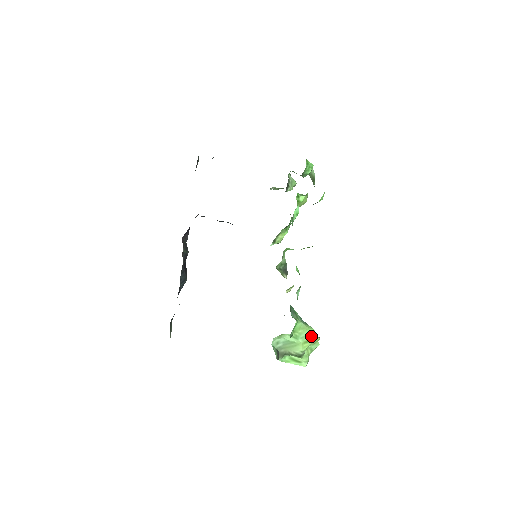
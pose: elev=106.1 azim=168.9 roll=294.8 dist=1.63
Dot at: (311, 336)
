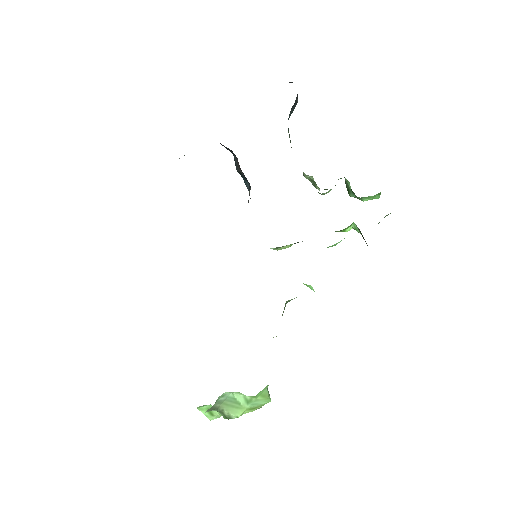
Dot at: (260, 405)
